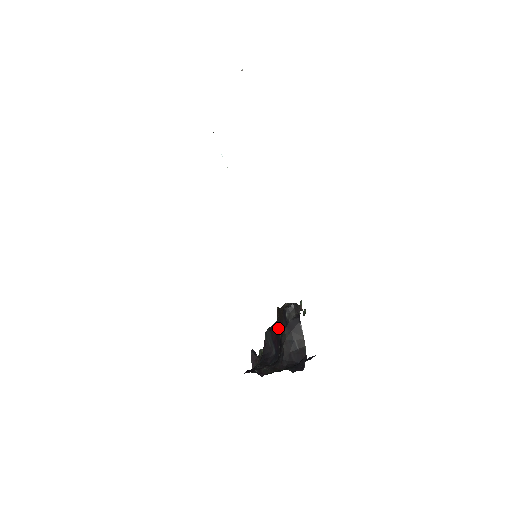
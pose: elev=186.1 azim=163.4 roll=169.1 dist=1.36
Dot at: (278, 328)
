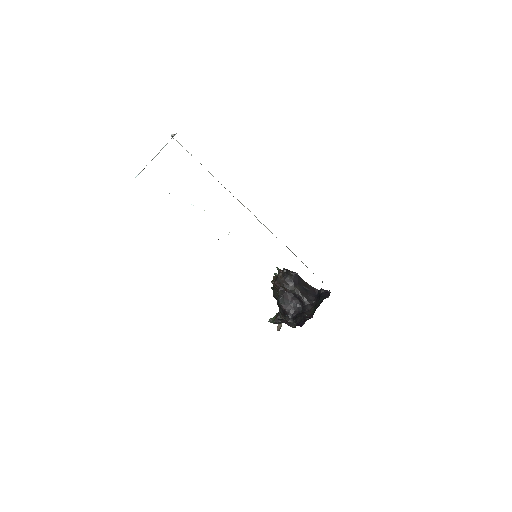
Dot at: (287, 290)
